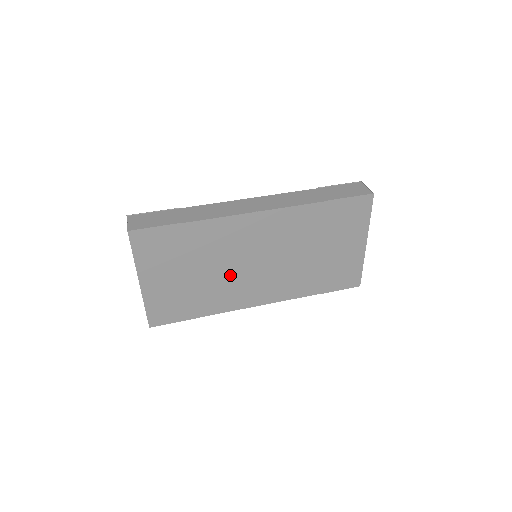
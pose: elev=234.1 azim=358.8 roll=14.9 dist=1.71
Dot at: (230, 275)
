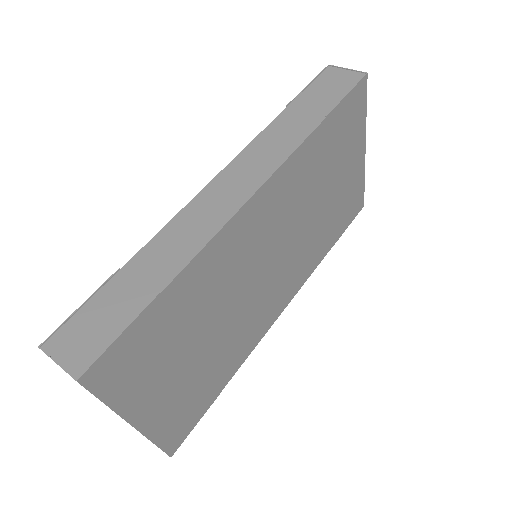
Dot at: (243, 308)
